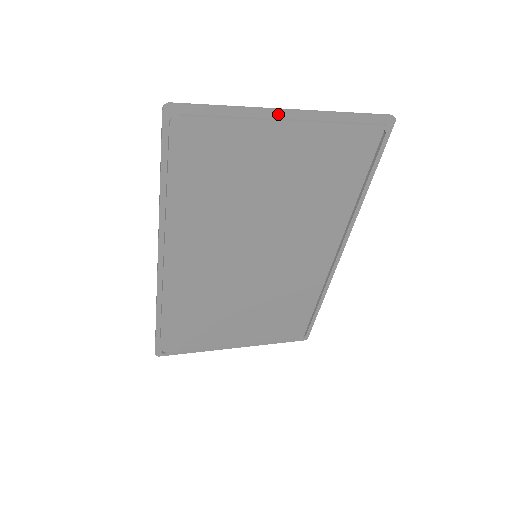
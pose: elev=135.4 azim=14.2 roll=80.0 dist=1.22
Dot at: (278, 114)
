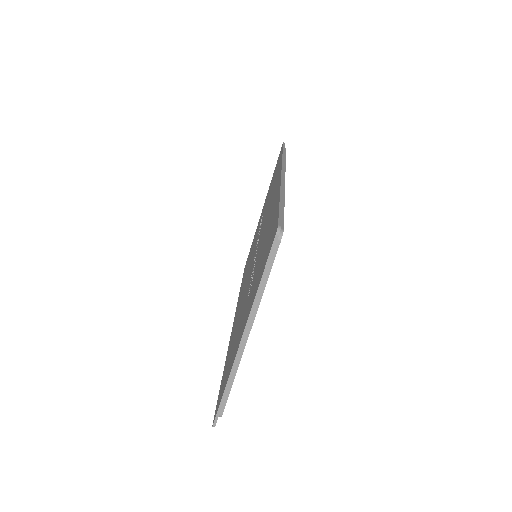
Dot at: (240, 348)
